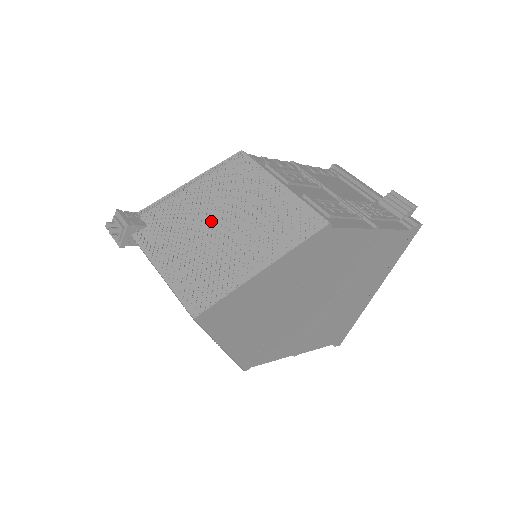
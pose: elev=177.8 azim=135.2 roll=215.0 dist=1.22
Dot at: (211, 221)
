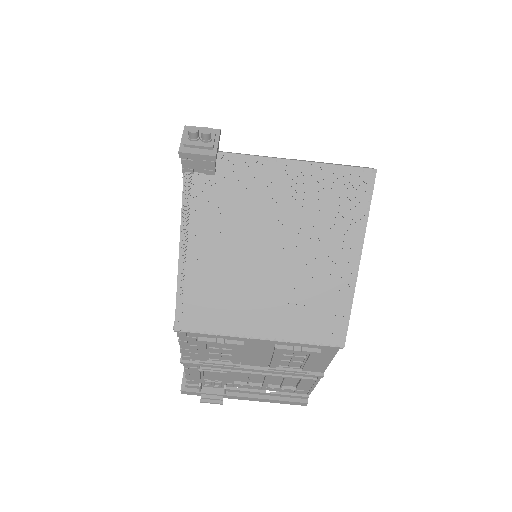
Dot at: occluded
